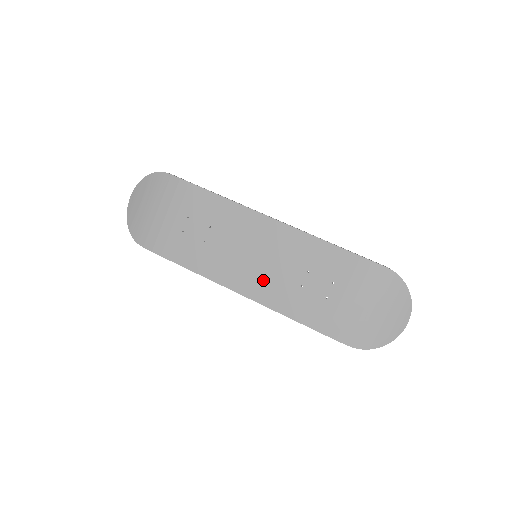
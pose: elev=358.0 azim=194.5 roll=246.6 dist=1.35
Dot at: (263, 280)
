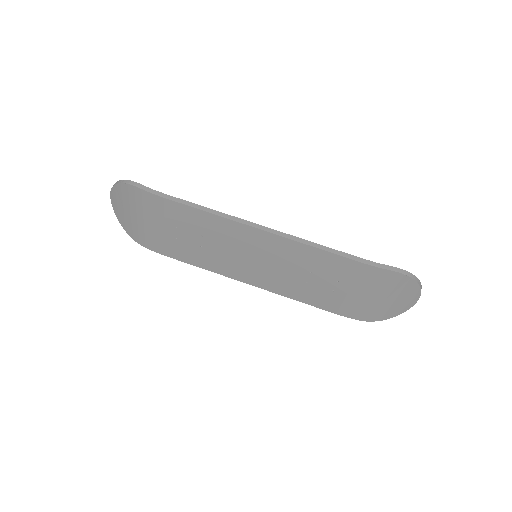
Dot at: (268, 276)
